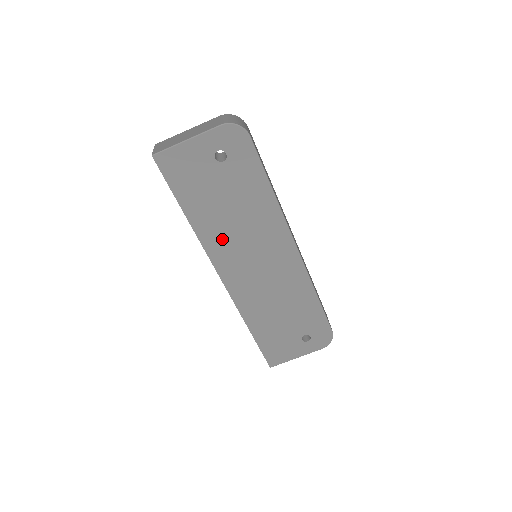
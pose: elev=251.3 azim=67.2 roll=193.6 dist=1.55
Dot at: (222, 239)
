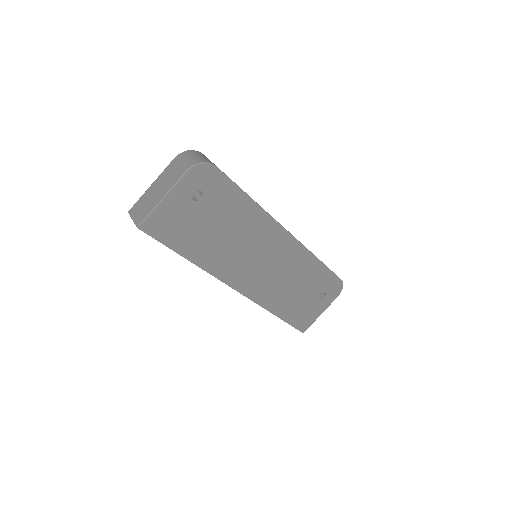
Dot at: (226, 261)
